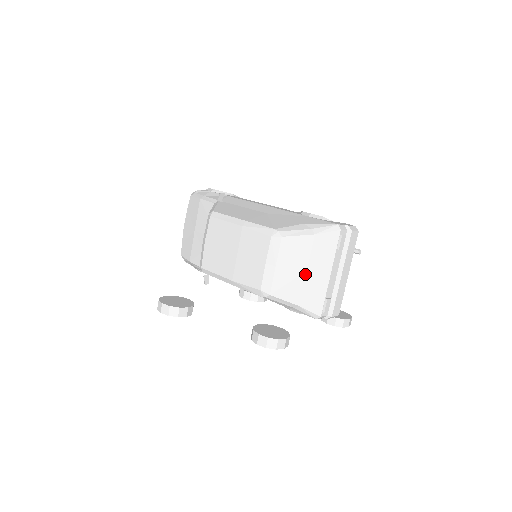
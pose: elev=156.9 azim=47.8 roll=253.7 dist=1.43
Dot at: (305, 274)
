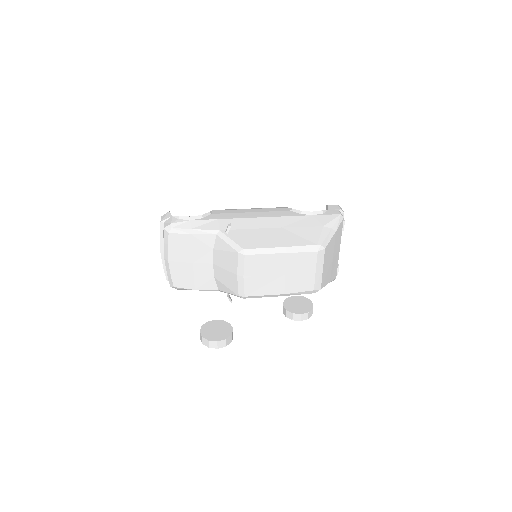
Dot at: (332, 260)
